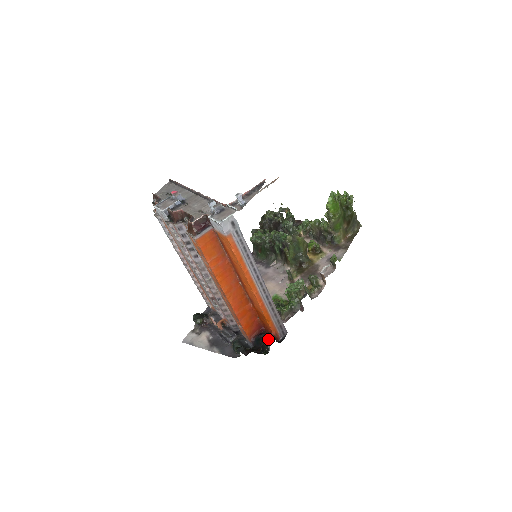
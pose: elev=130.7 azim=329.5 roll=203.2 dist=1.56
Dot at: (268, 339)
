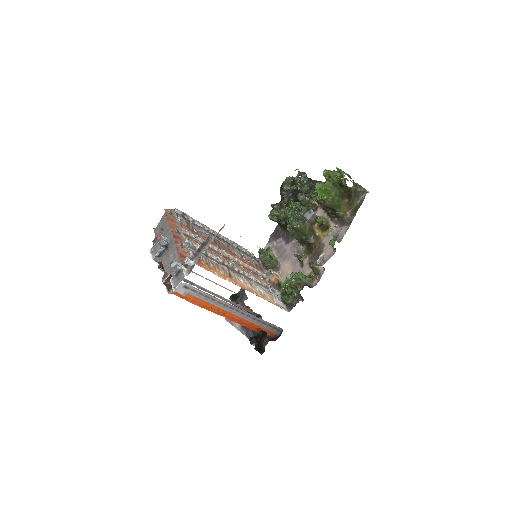
Dot at: (263, 340)
